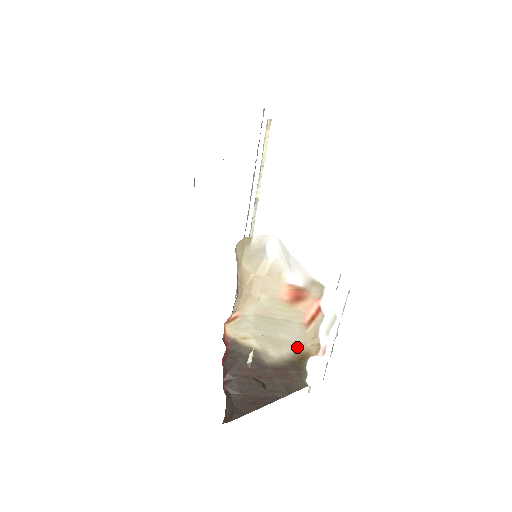
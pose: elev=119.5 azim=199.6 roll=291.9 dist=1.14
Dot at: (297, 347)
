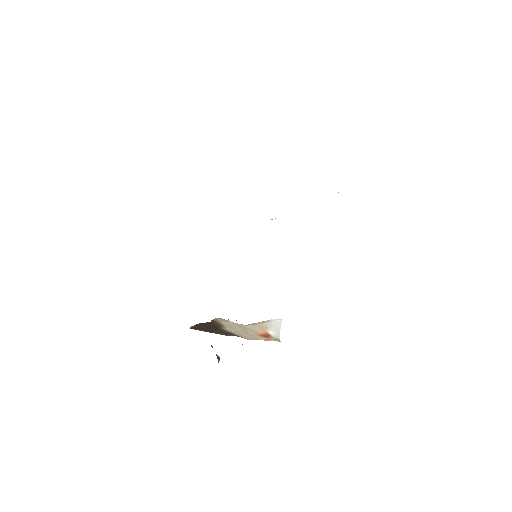
Dot at: (243, 337)
